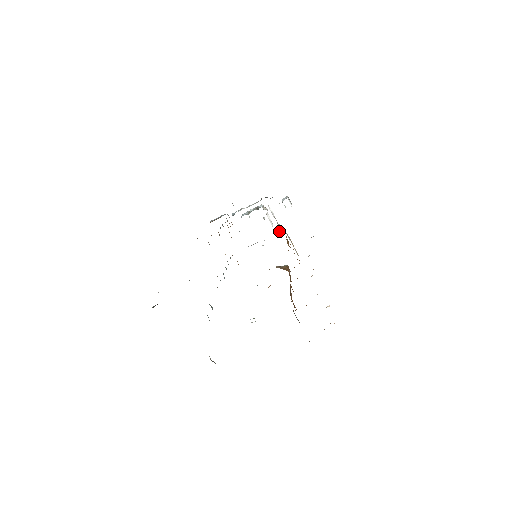
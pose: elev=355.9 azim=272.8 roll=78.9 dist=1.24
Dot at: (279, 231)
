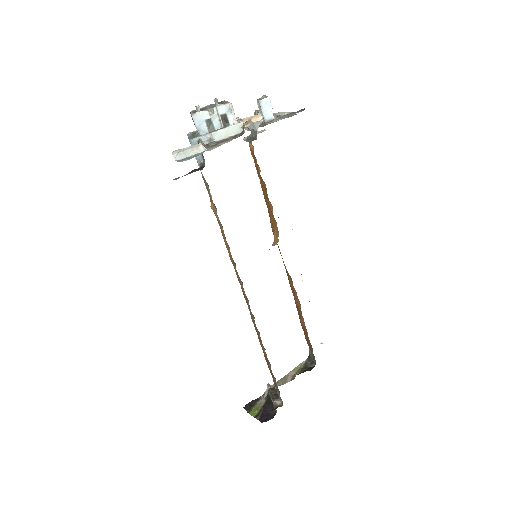
Dot at: (243, 139)
